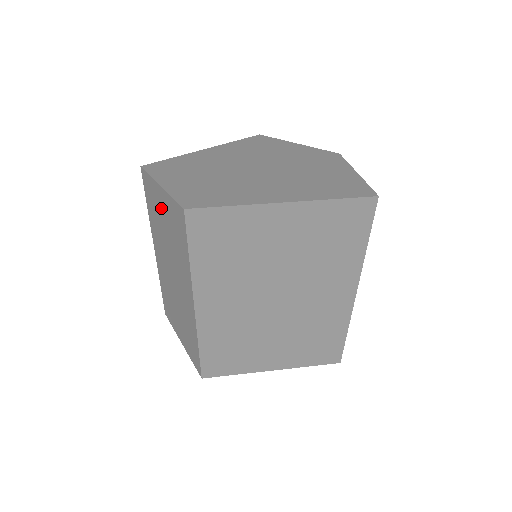
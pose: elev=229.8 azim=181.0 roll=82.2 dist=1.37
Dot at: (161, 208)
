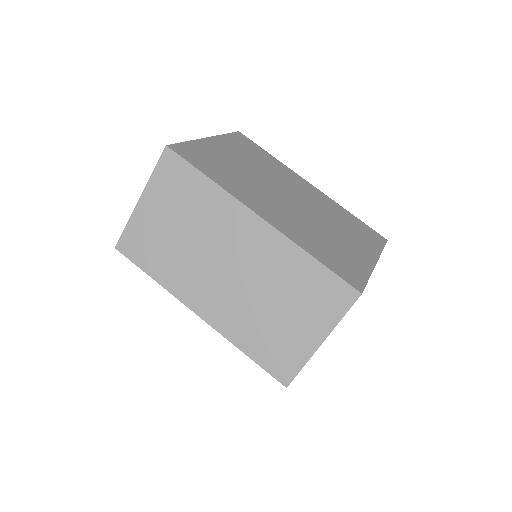
Dot at: (158, 219)
